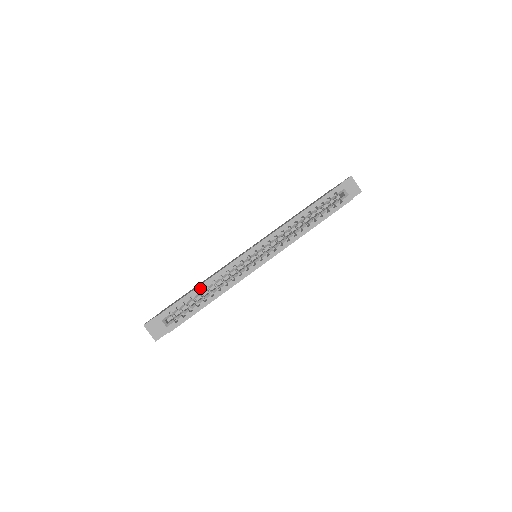
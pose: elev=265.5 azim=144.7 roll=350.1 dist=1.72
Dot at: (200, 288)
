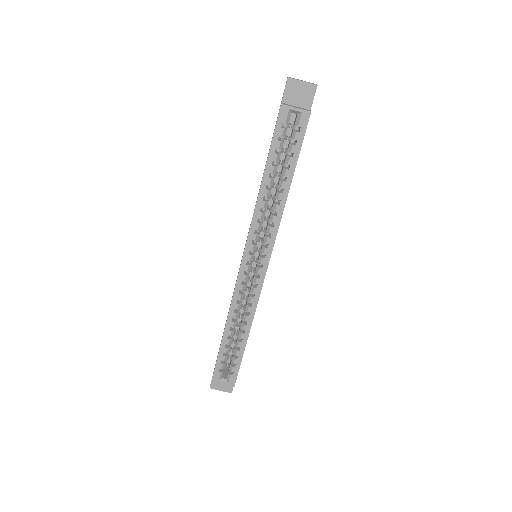
Dot at: (226, 334)
